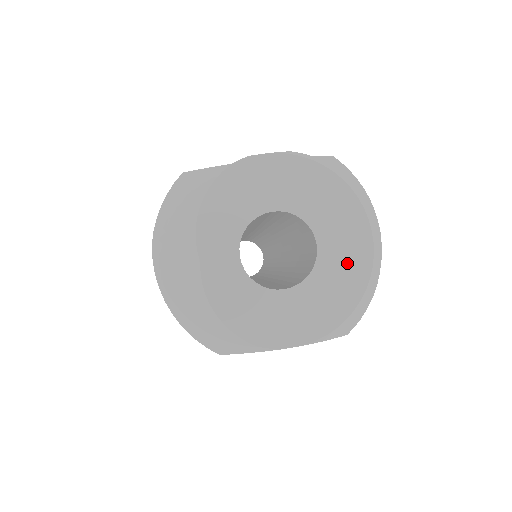
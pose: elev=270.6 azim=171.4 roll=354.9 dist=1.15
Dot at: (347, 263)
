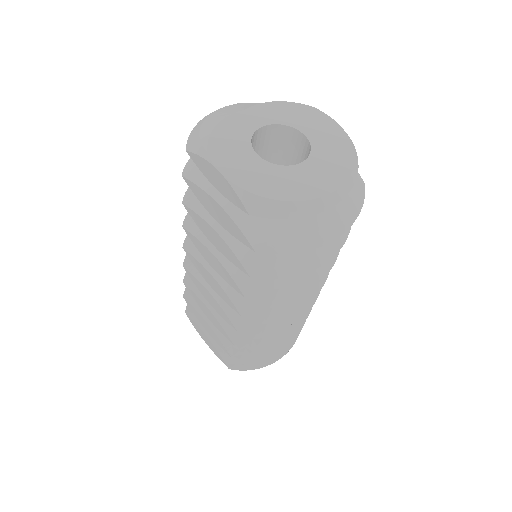
Dot at: (302, 183)
